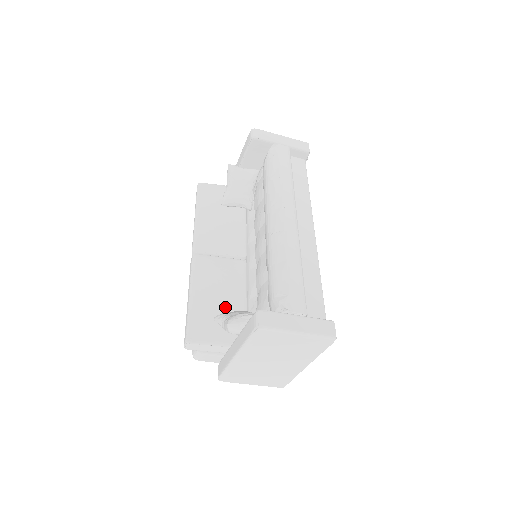
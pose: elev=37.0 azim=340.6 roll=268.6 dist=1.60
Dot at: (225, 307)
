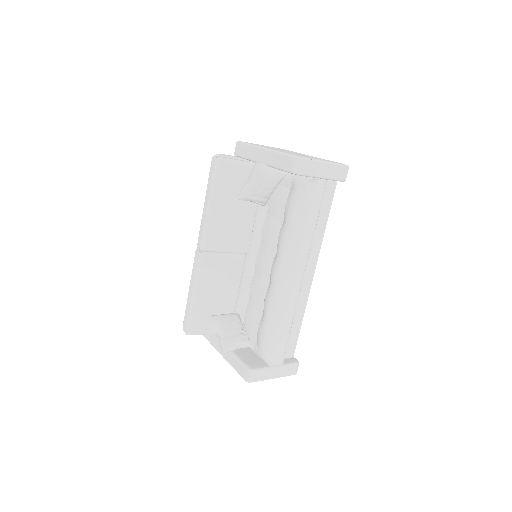
Dot at: (220, 305)
